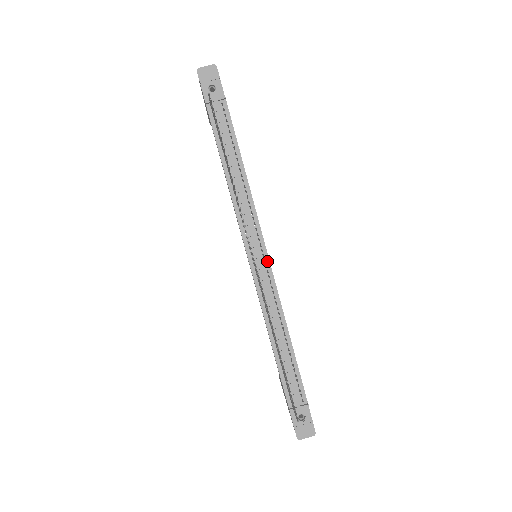
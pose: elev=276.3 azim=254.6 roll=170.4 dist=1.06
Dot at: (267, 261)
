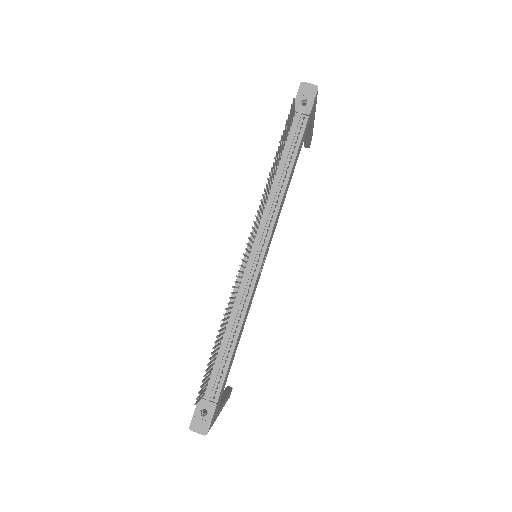
Dot at: (260, 262)
